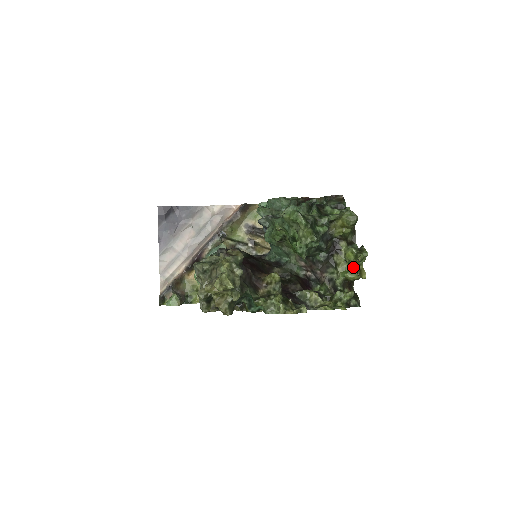
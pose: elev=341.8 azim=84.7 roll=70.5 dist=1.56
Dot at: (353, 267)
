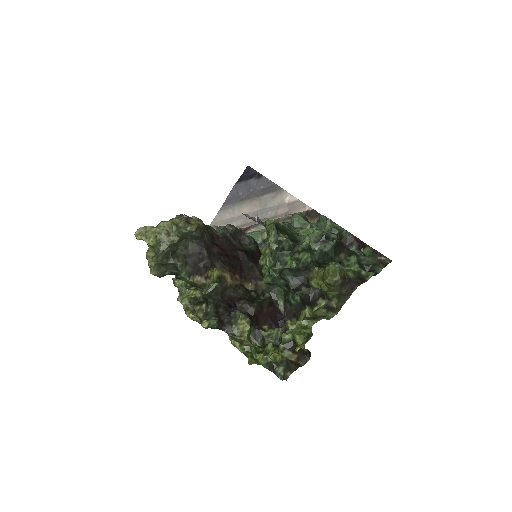
Dot at: (292, 328)
